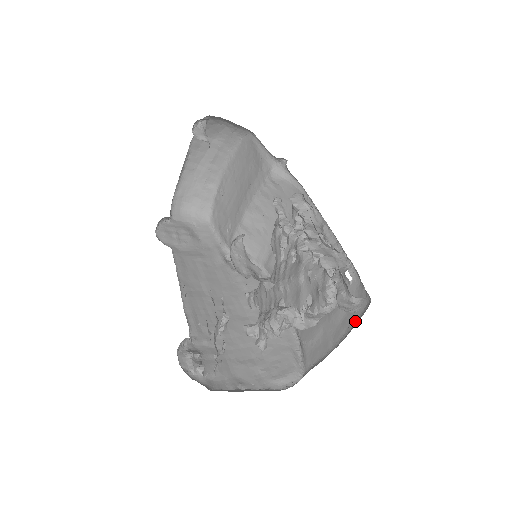
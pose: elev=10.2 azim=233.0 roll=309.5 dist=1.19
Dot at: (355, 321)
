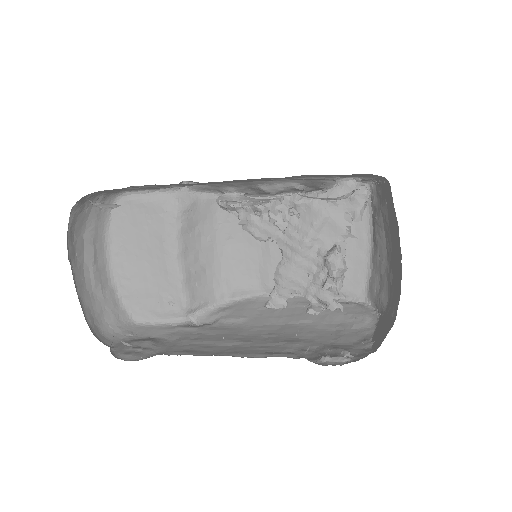
Dot at: (367, 215)
